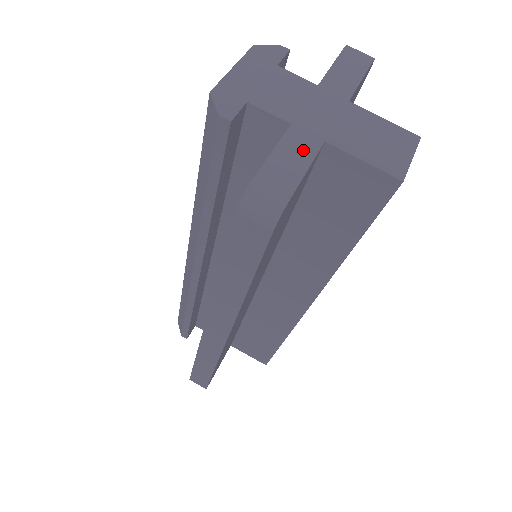
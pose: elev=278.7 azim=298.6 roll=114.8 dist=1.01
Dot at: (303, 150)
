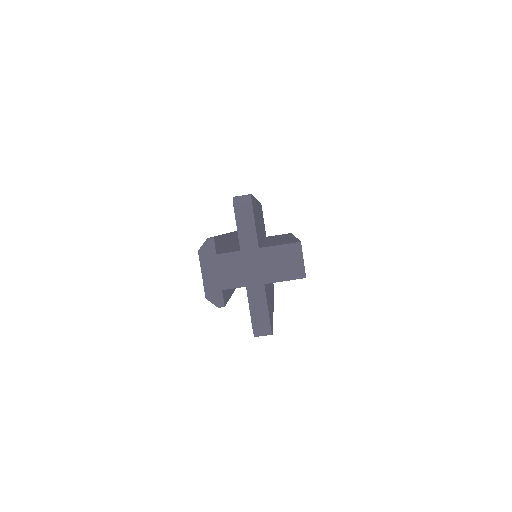
Dot at: (259, 297)
